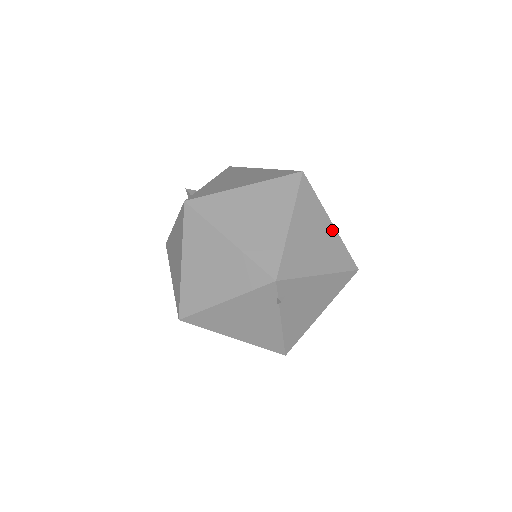
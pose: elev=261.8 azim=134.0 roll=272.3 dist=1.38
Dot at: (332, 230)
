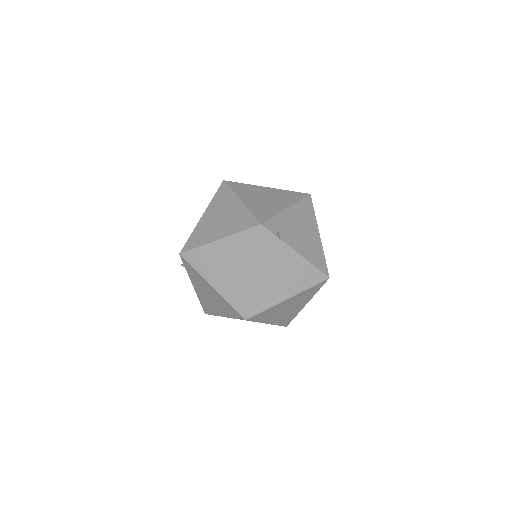
Dot at: (271, 190)
